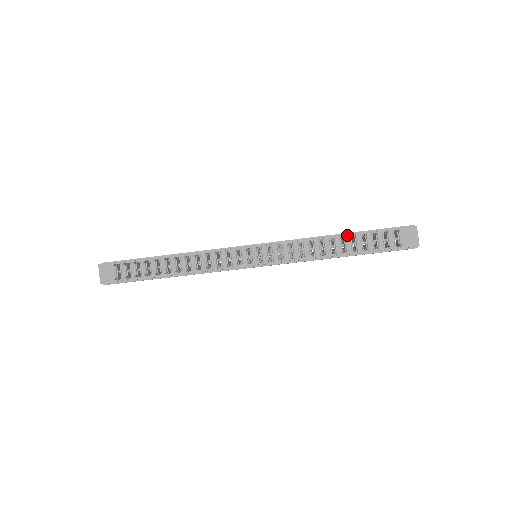
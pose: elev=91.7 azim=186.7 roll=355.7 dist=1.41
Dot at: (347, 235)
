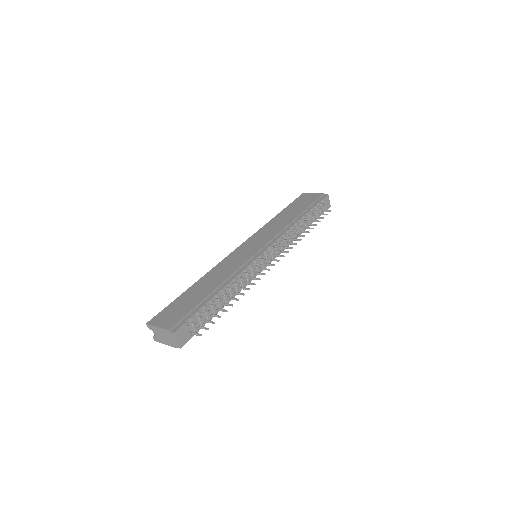
Dot at: (305, 216)
